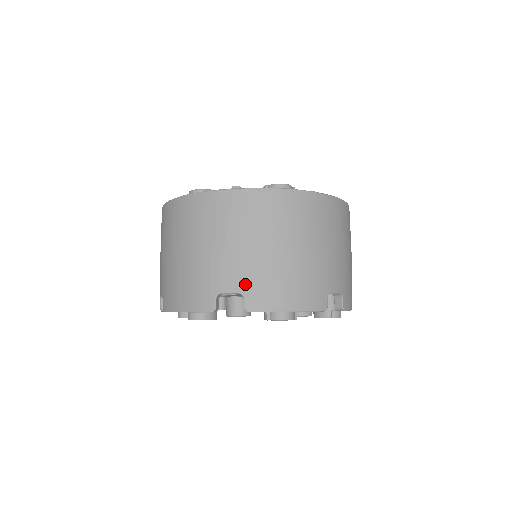
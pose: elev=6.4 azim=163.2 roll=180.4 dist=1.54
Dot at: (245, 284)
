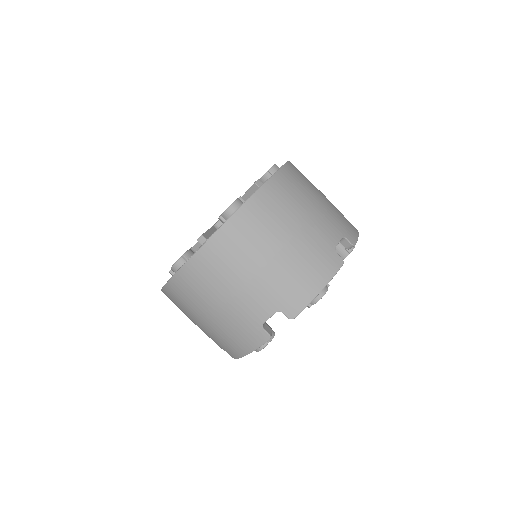
Dot at: (274, 303)
